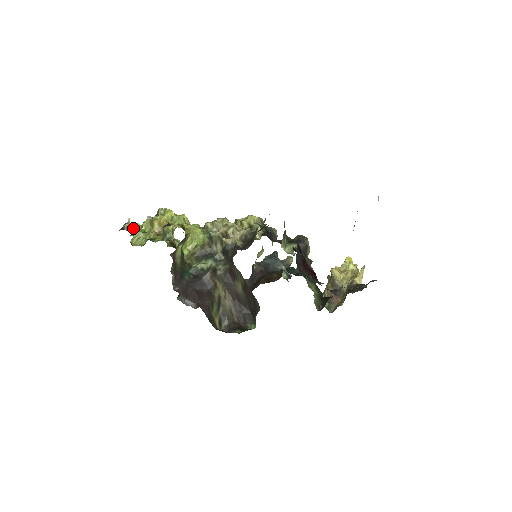
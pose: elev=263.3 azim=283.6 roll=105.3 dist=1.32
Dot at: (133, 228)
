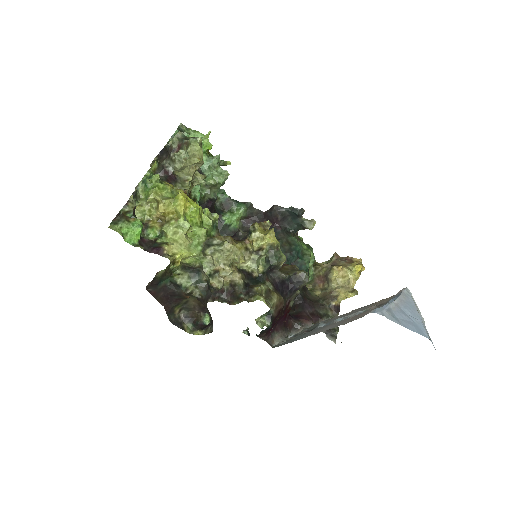
Dot at: (127, 229)
